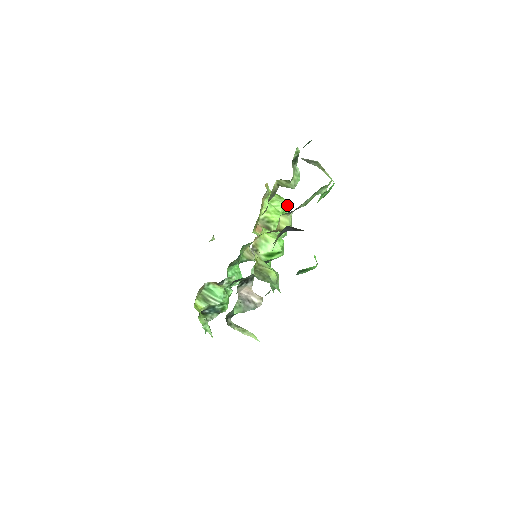
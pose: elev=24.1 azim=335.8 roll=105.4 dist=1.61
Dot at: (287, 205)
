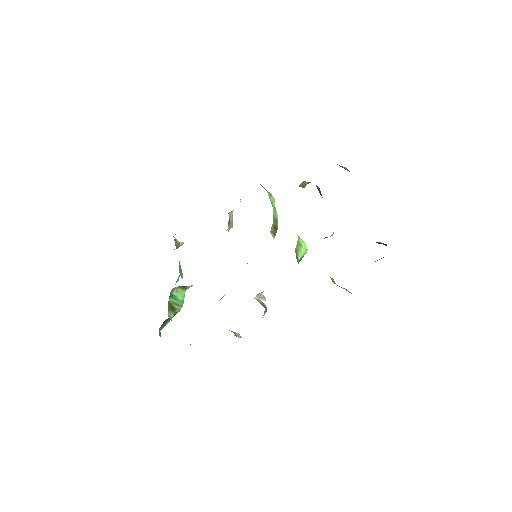
Dot at: occluded
